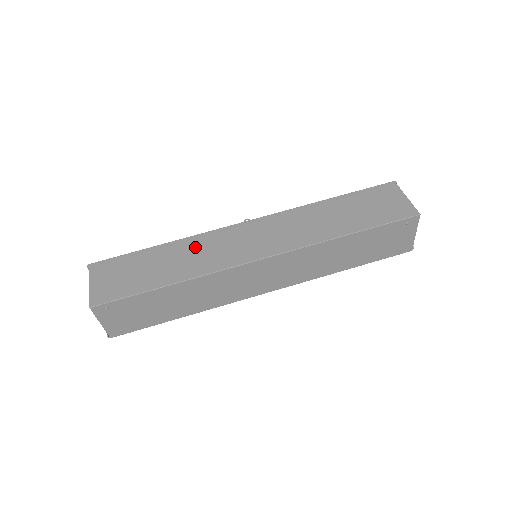
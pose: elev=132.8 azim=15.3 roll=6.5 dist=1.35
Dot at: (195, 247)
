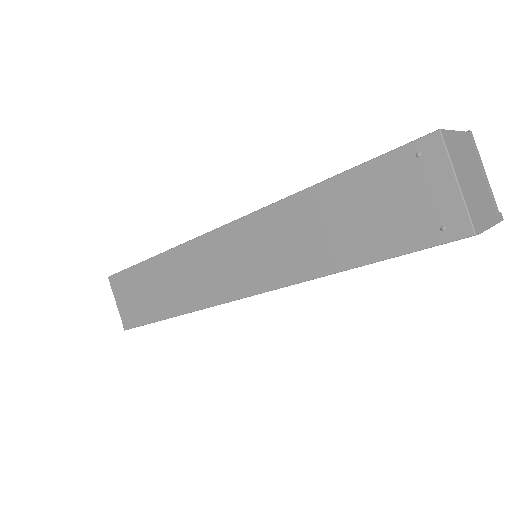
Dot at: occluded
